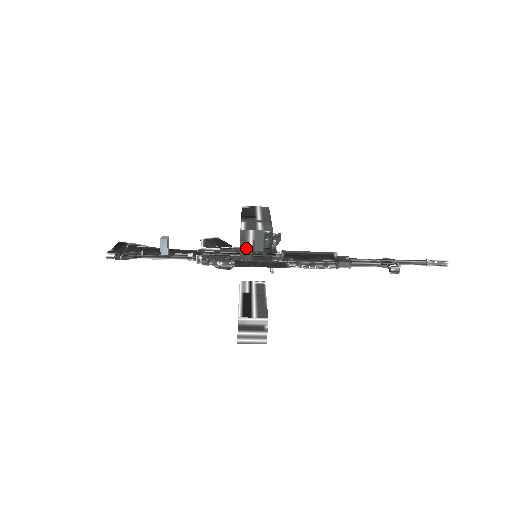
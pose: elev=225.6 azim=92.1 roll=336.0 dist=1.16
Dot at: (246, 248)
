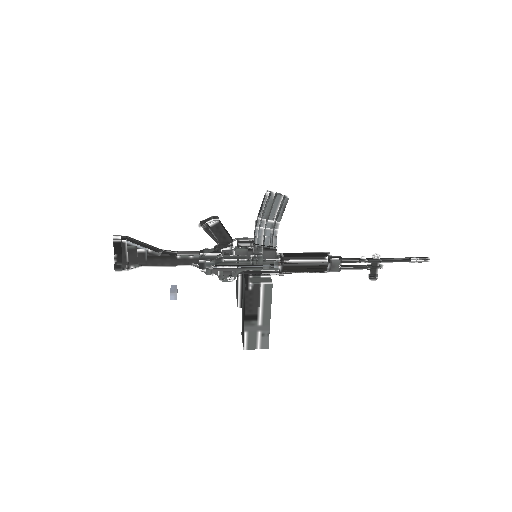
Dot at: occluded
